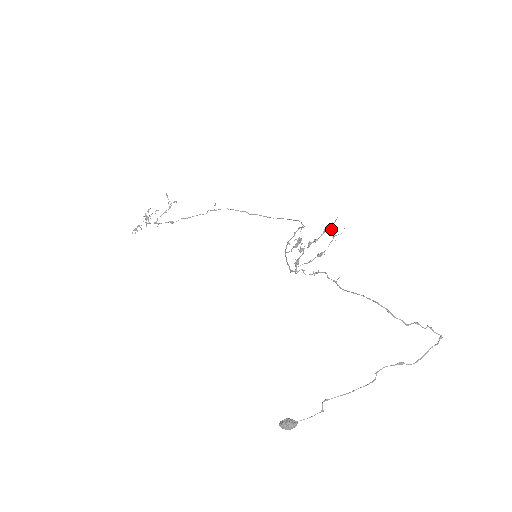
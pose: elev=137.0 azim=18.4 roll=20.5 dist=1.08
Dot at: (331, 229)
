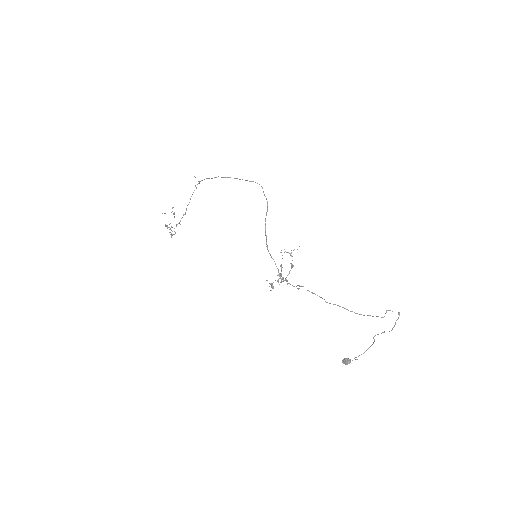
Dot at: (285, 251)
